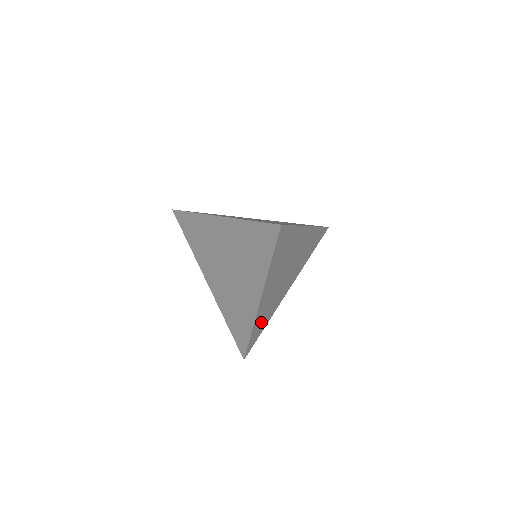
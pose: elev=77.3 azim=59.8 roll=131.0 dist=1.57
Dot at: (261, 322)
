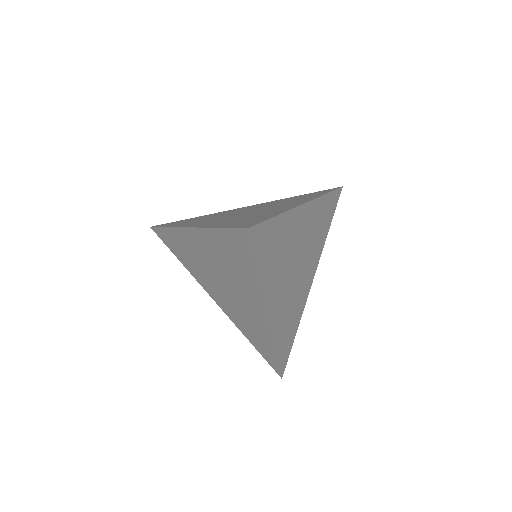
Dot at: (286, 333)
